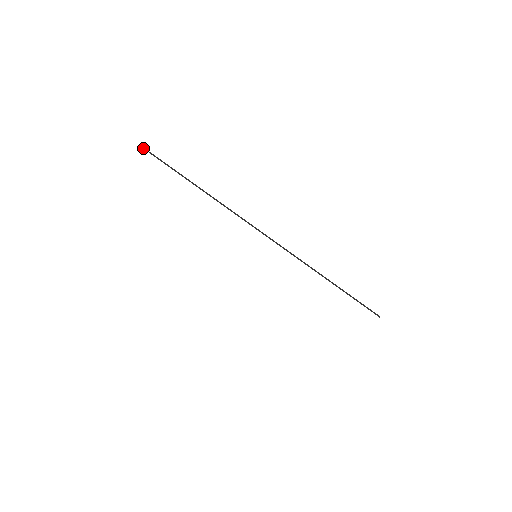
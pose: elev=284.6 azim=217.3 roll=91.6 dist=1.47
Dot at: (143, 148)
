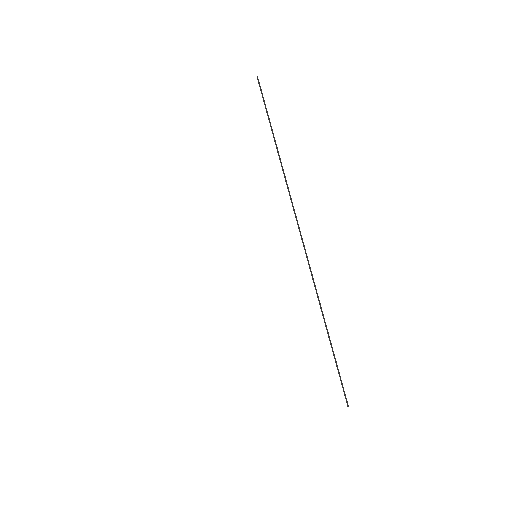
Dot at: (258, 80)
